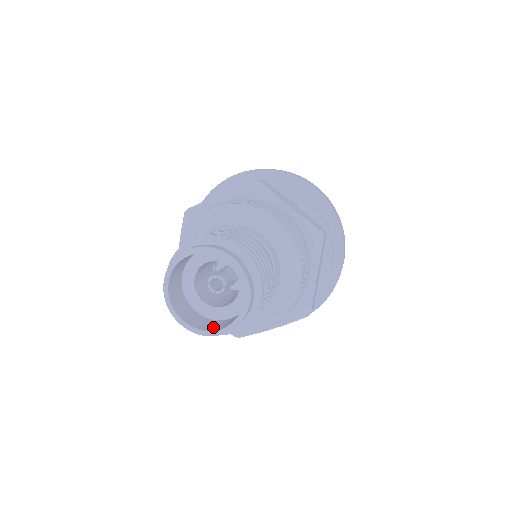
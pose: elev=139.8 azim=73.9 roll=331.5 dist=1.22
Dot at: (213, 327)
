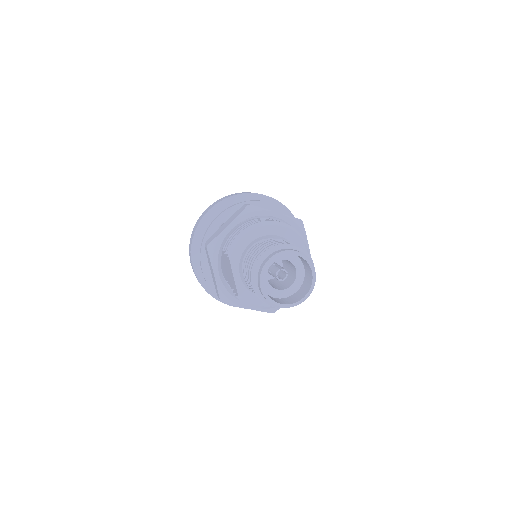
Dot at: (296, 299)
